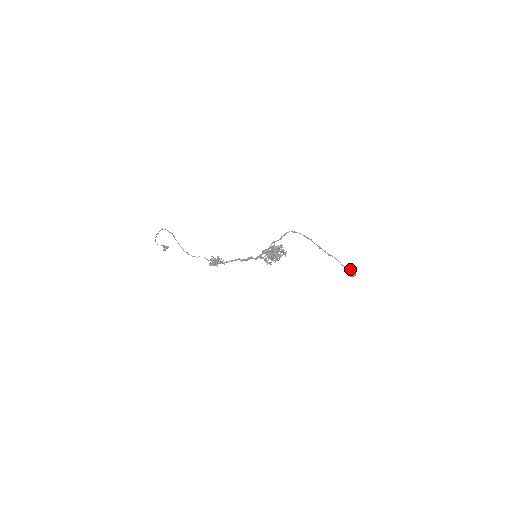
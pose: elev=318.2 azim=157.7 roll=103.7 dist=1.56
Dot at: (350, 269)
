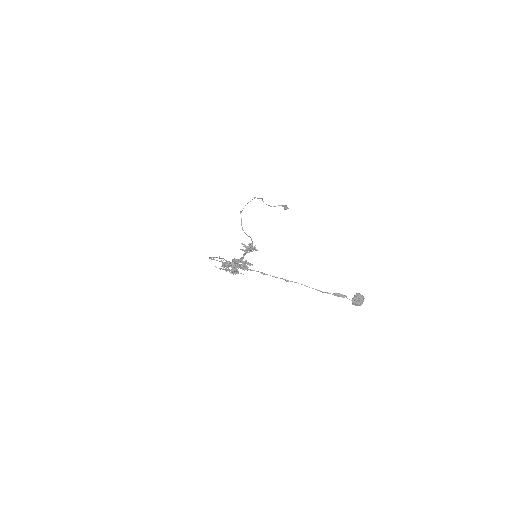
Dot at: (354, 295)
